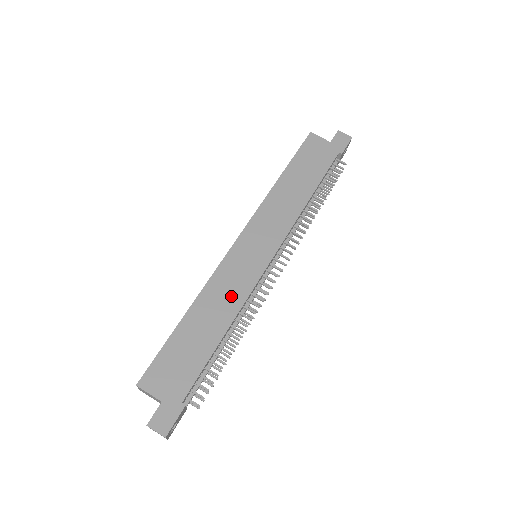
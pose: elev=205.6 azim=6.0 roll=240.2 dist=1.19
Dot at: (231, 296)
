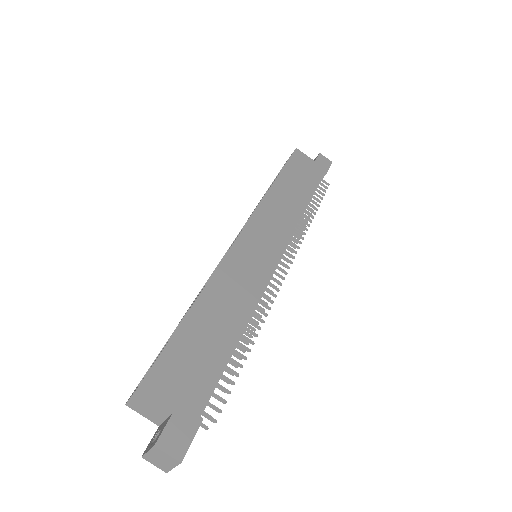
Dot at: (242, 292)
